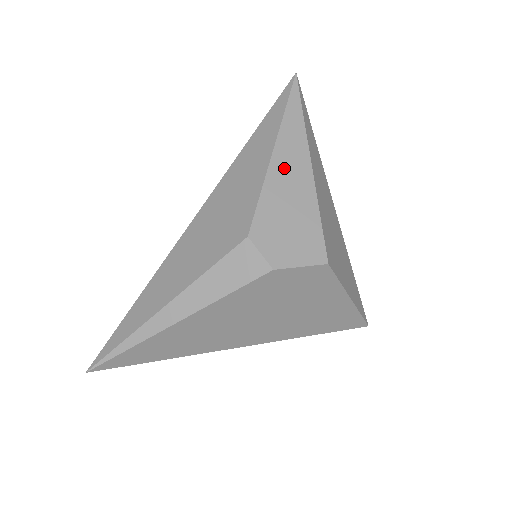
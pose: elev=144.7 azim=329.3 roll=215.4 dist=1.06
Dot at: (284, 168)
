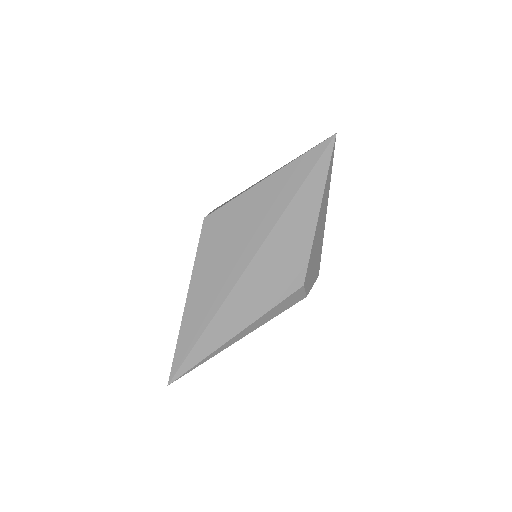
Dot at: (320, 225)
